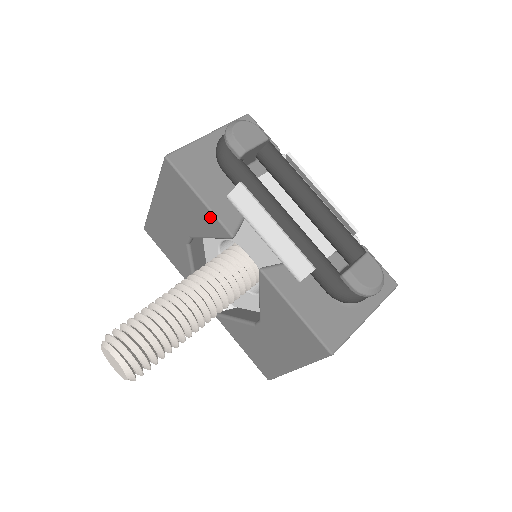
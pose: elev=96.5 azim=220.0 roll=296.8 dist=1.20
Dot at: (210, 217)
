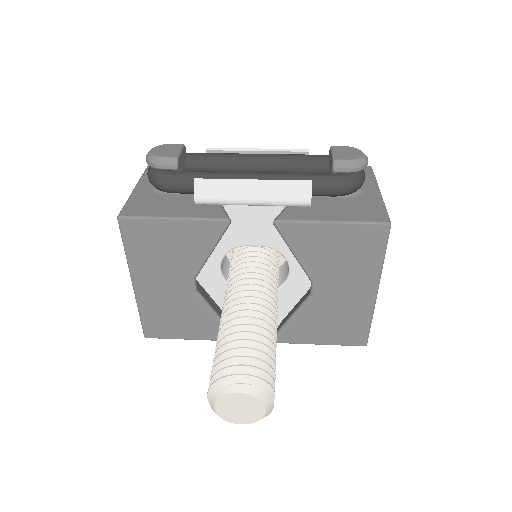
Dot at: (197, 226)
